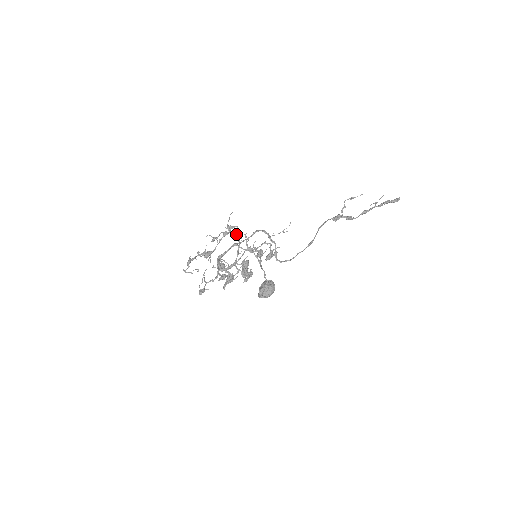
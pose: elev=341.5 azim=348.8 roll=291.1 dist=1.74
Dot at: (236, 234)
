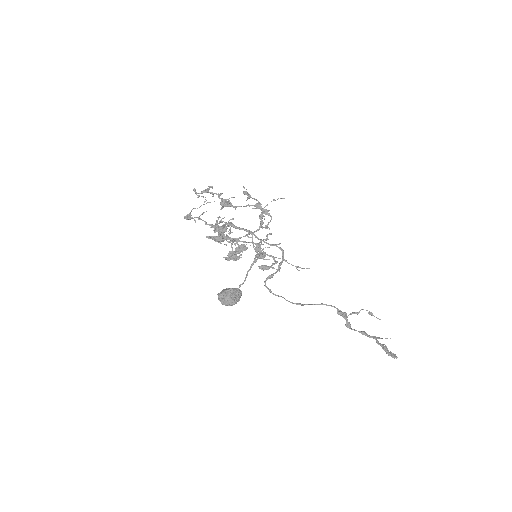
Dot at: occluded
